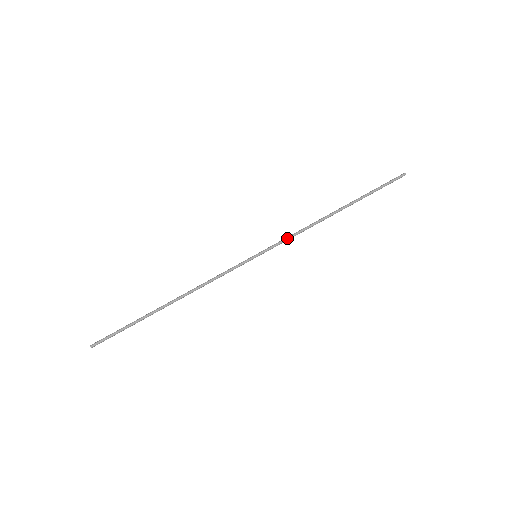
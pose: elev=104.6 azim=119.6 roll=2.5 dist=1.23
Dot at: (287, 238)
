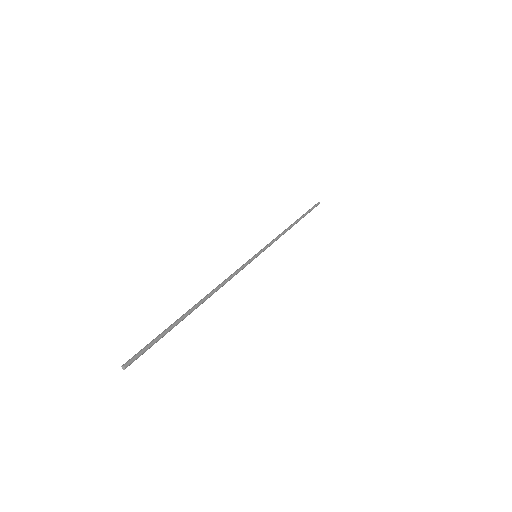
Dot at: (271, 241)
